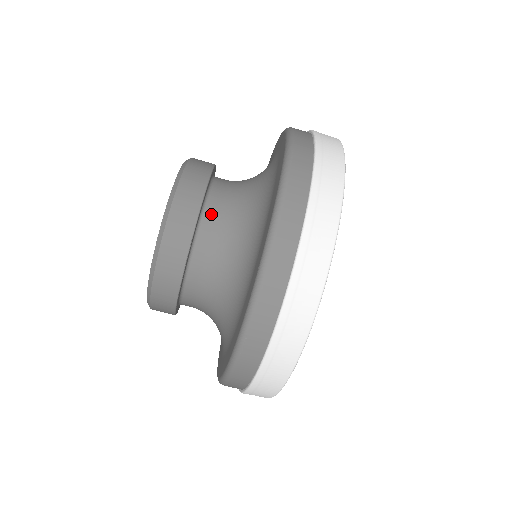
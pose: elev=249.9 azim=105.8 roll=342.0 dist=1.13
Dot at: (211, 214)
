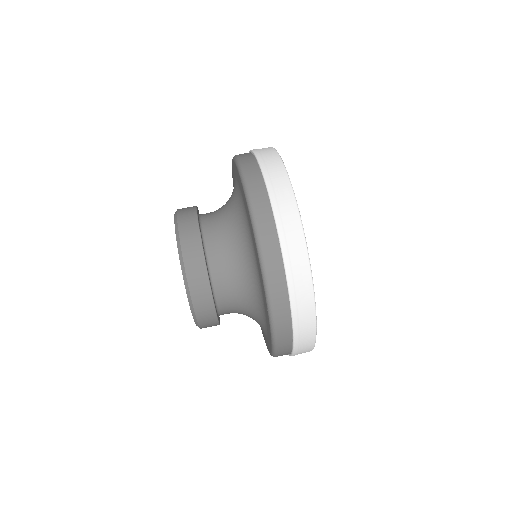
Dot at: (206, 215)
